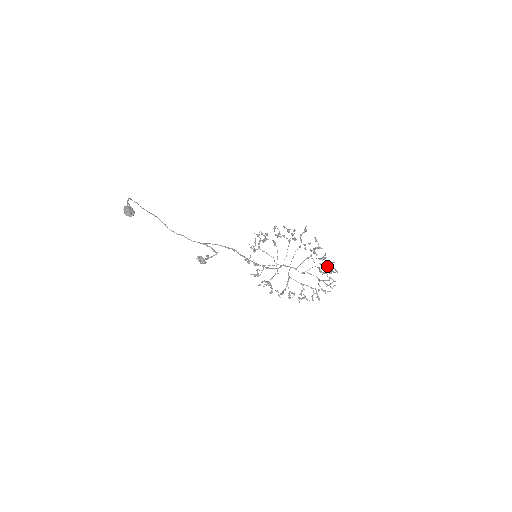
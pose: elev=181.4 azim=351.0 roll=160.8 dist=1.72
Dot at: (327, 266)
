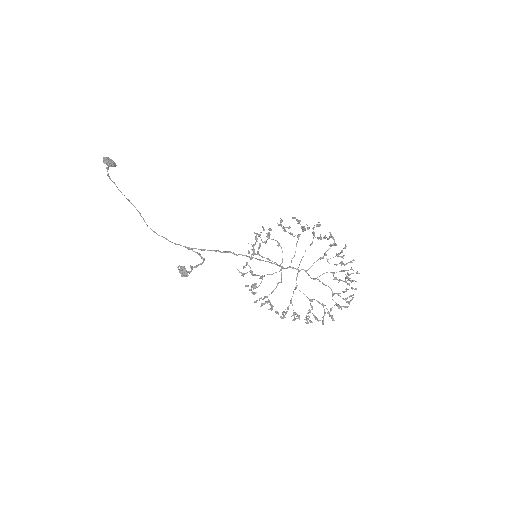
Dot at: (344, 270)
